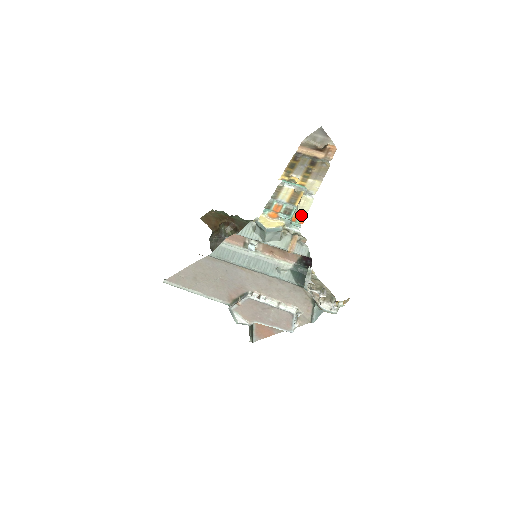
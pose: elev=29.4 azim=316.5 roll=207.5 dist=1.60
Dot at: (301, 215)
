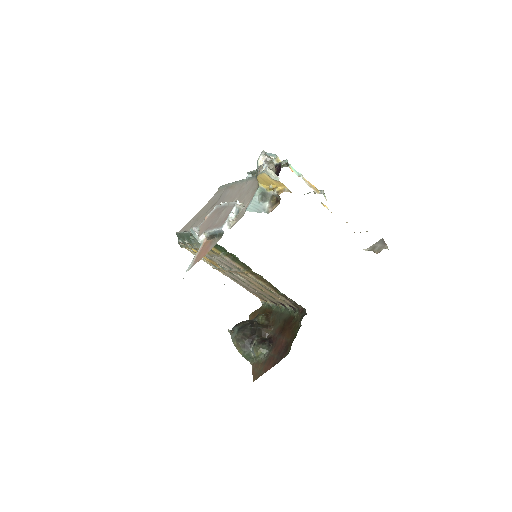
Dot at: occluded
